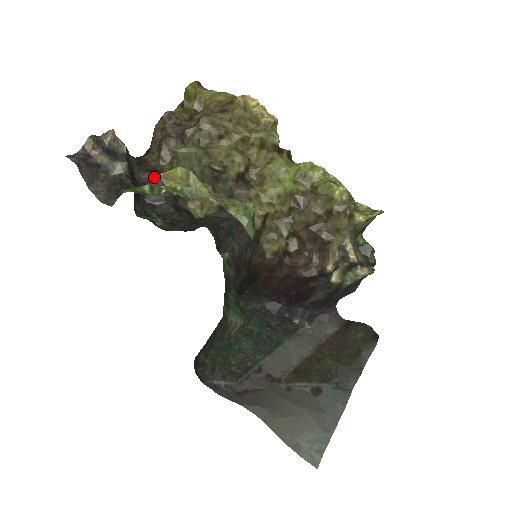
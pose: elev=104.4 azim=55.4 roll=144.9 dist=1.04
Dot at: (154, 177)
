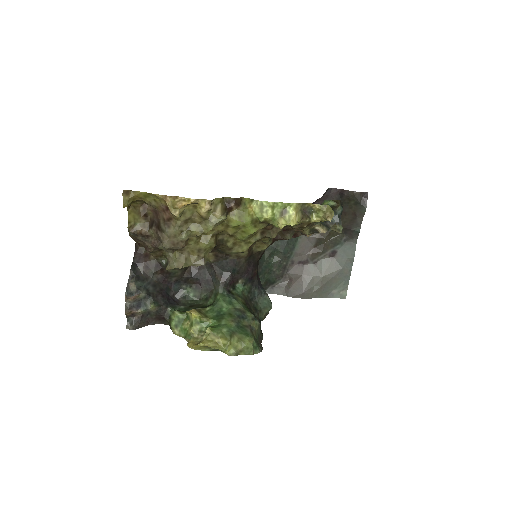
Dot at: (164, 271)
